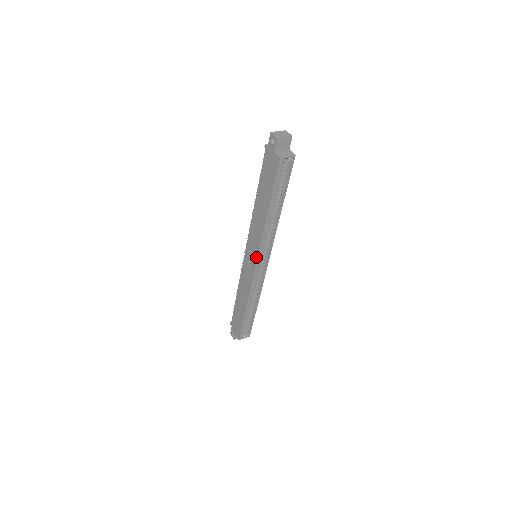
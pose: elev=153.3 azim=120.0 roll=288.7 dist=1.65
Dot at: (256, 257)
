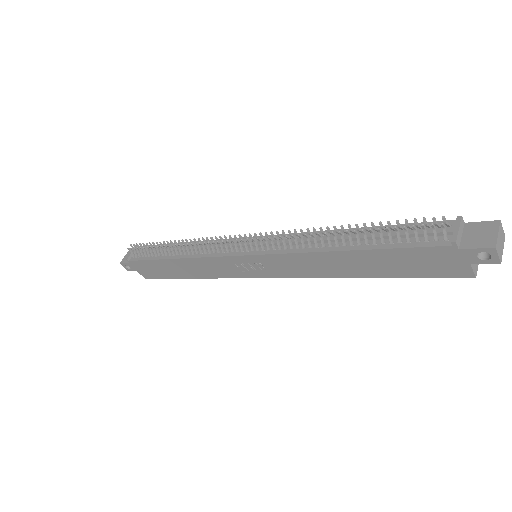
Dot at: (274, 277)
